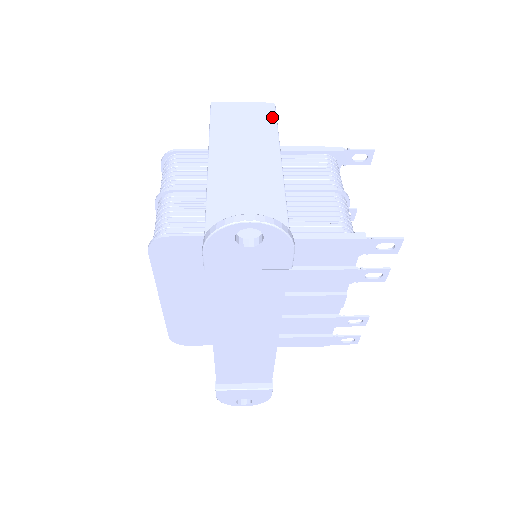
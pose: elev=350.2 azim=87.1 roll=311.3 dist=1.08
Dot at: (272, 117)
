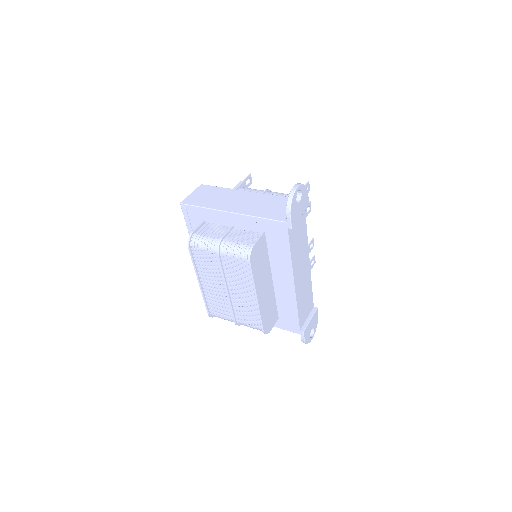
Dot at: (212, 187)
